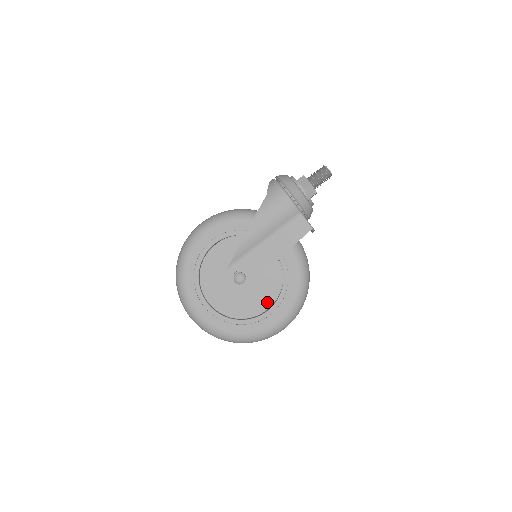
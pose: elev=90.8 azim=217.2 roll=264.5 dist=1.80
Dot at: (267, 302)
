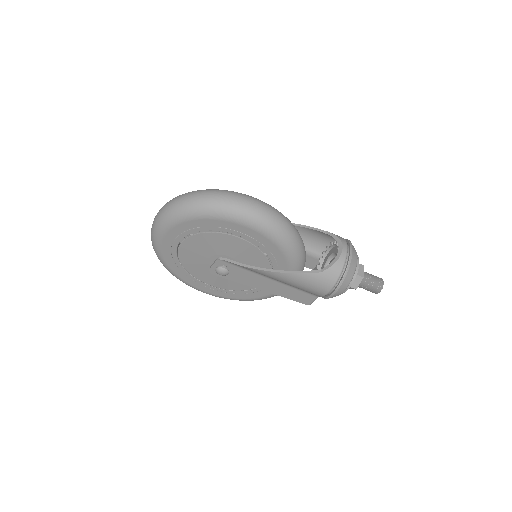
Dot at: (219, 285)
